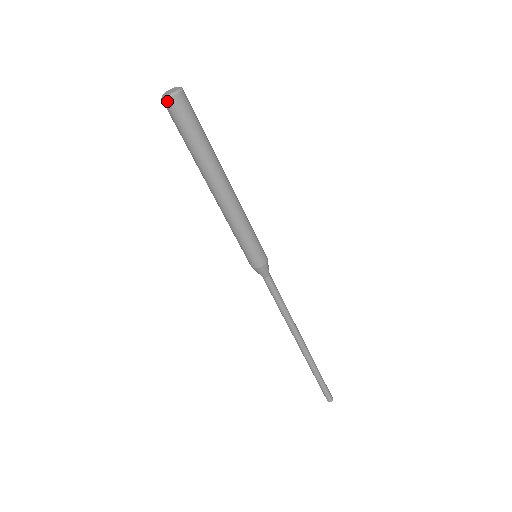
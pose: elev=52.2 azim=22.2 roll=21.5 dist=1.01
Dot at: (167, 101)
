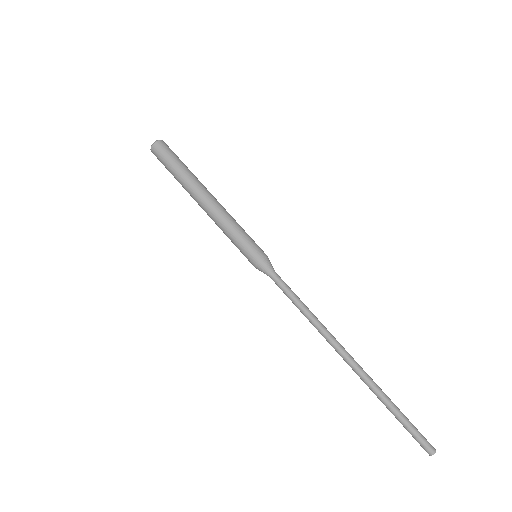
Dot at: (160, 141)
